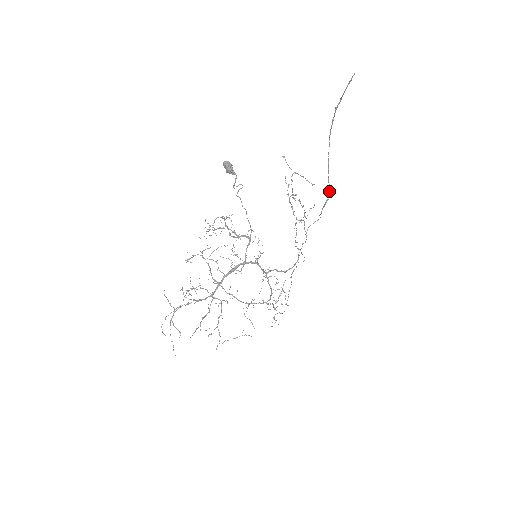
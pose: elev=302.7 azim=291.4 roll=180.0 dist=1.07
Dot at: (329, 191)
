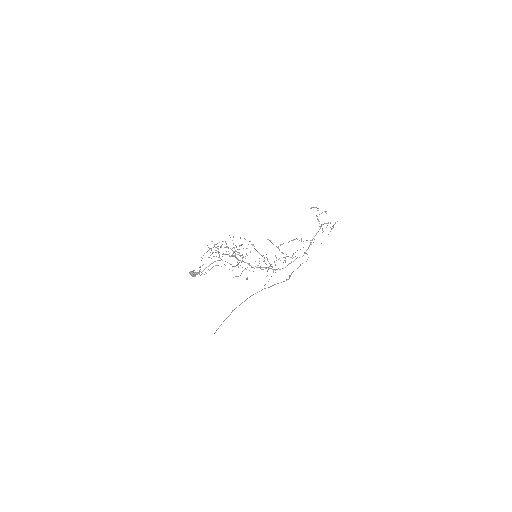
Dot at: (283, 281)
